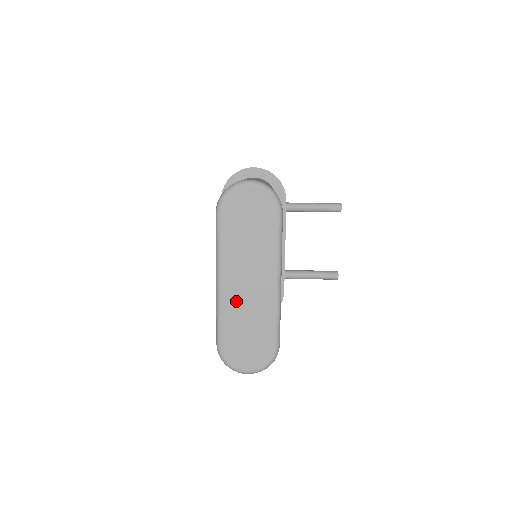
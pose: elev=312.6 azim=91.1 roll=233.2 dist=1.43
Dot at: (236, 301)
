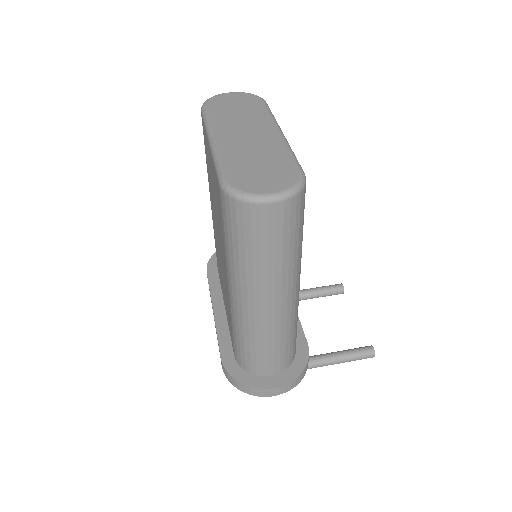
Dot at: (236, 146)
